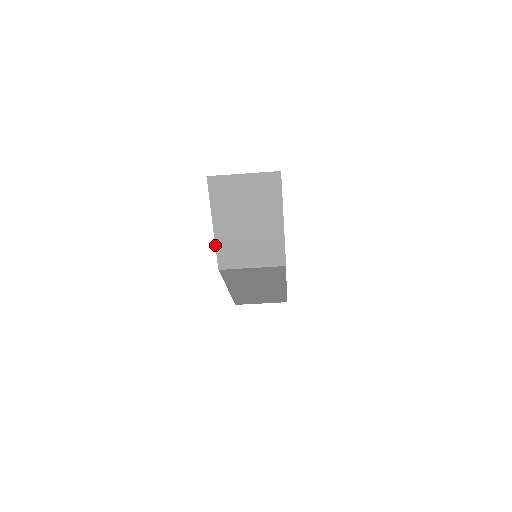
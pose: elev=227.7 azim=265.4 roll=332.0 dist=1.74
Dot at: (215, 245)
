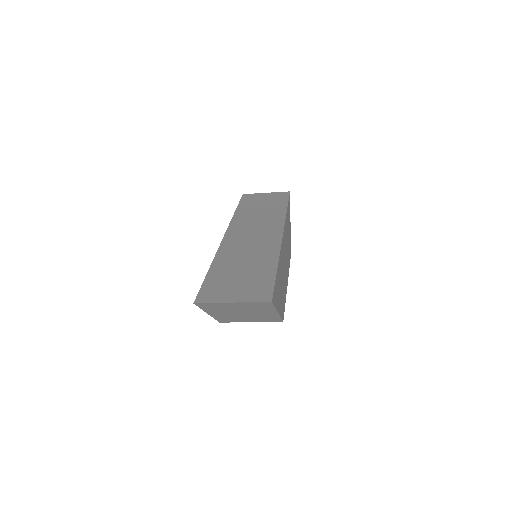
Dot at: occluded
